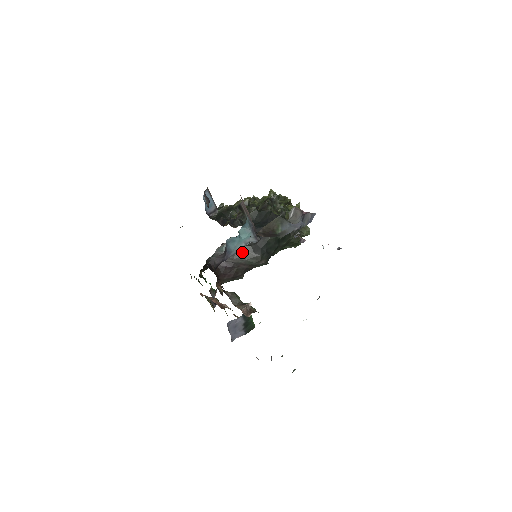
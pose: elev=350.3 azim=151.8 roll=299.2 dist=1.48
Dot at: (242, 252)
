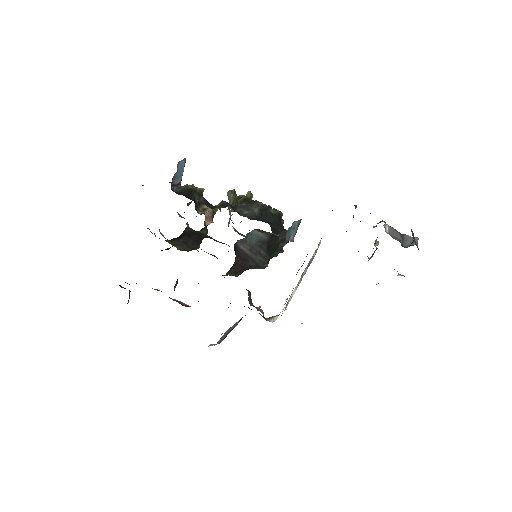
Dot at: (259, 247)
